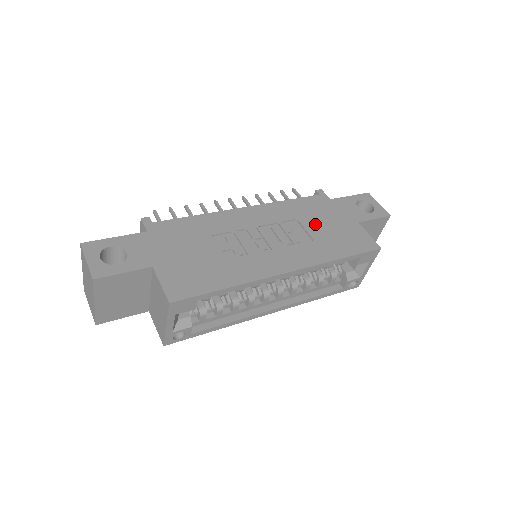
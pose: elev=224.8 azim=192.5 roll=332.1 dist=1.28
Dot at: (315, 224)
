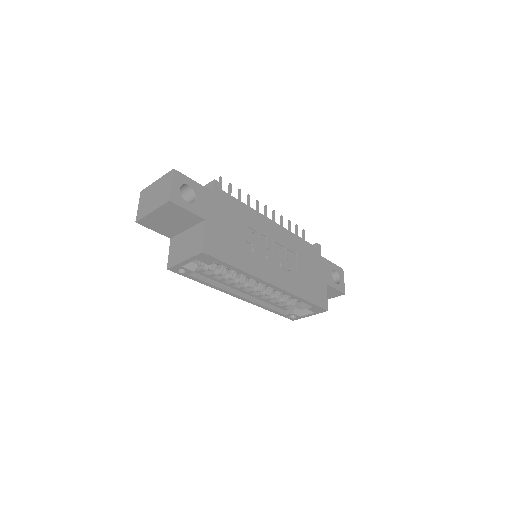
Dot at: (304, 266)
